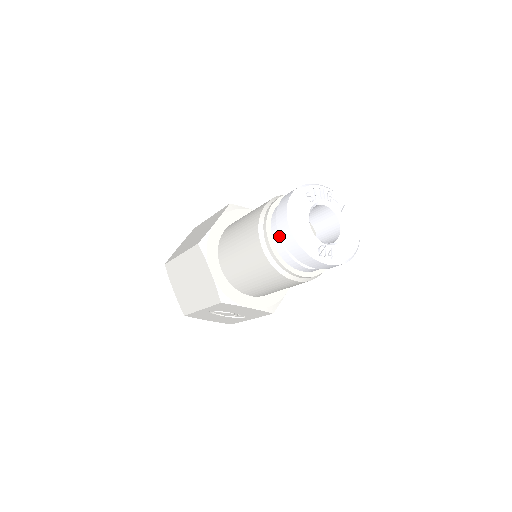
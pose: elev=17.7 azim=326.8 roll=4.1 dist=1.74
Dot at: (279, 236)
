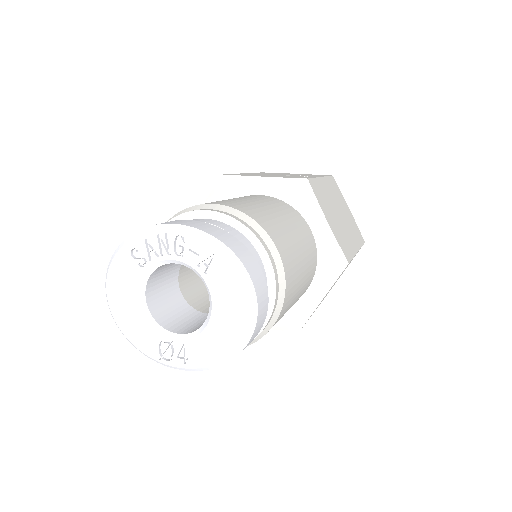
Dot at: occluded
